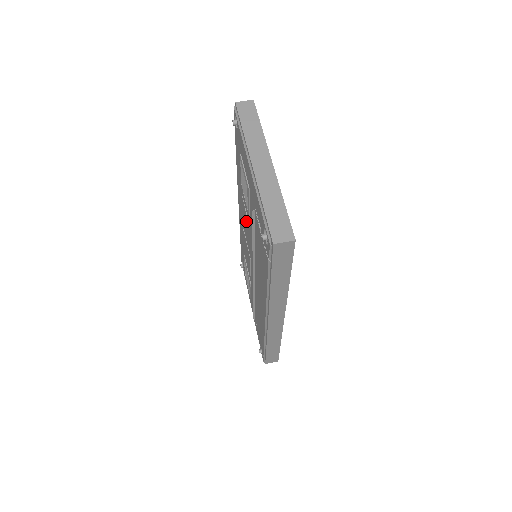
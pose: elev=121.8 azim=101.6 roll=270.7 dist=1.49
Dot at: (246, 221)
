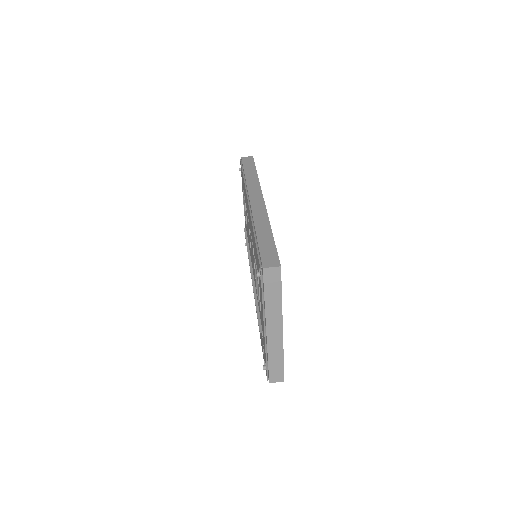
Dot at: occluded
